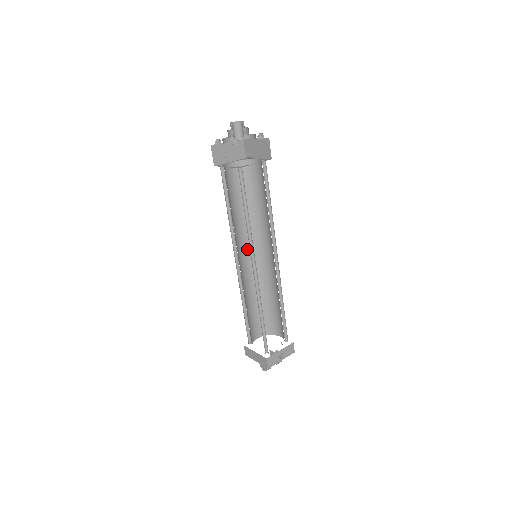
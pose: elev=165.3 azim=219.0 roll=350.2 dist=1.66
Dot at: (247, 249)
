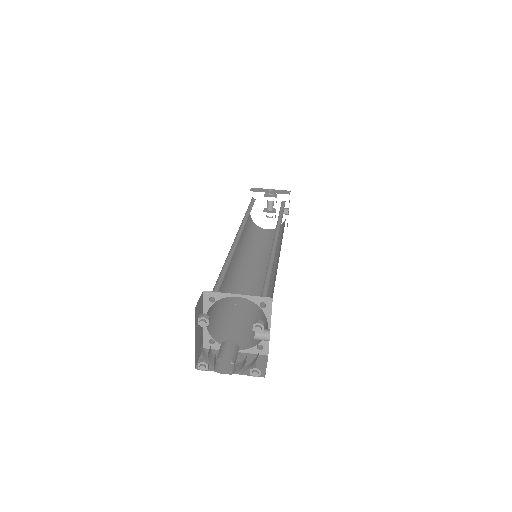
Dot at: occluded
